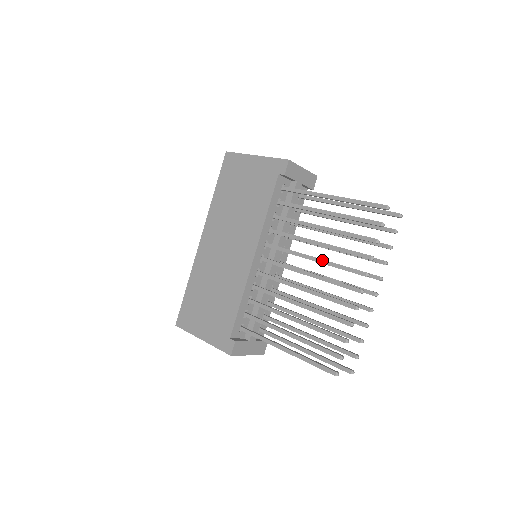
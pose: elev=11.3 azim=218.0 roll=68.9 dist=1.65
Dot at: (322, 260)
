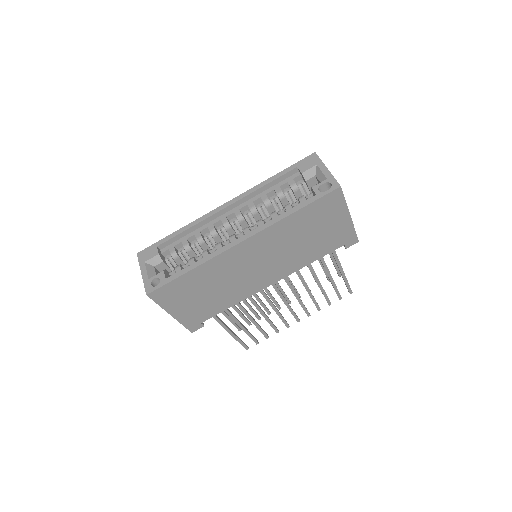
Dot at: (300, 300)
